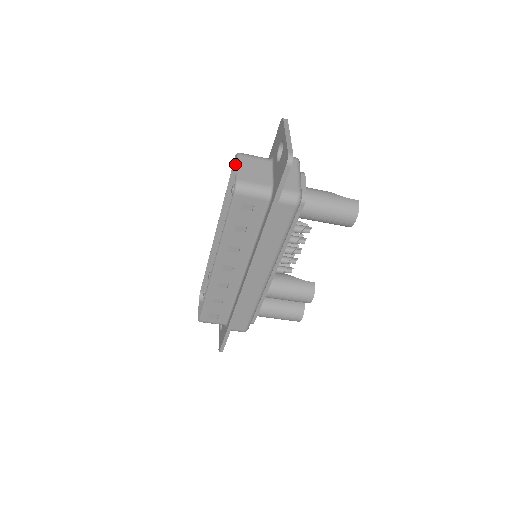
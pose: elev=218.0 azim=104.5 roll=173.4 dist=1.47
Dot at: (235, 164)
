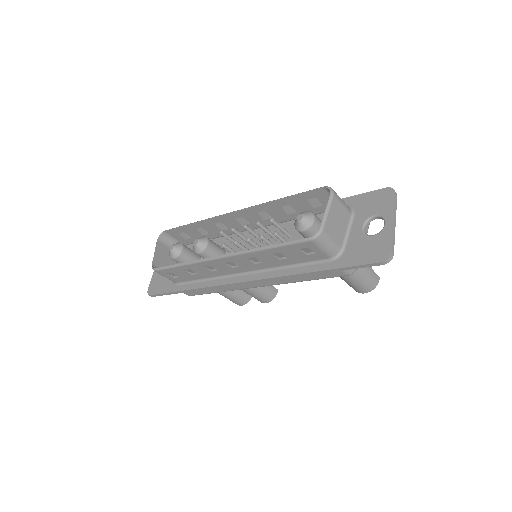
Dot at: (317, 190)
